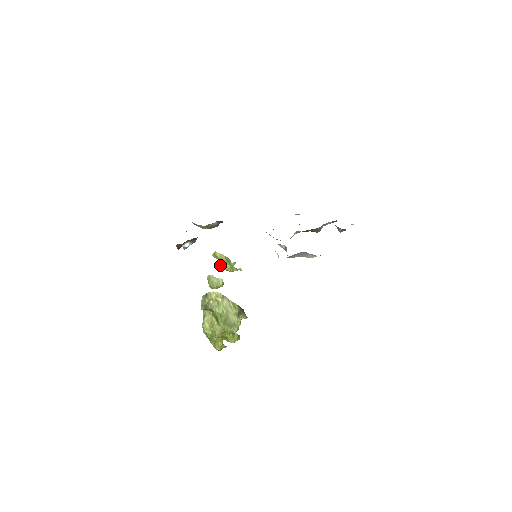
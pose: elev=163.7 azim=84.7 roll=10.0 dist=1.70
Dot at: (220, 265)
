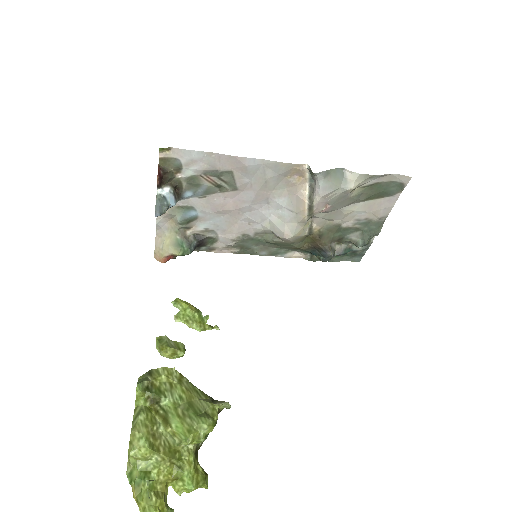
Dot at: (183, 319)
